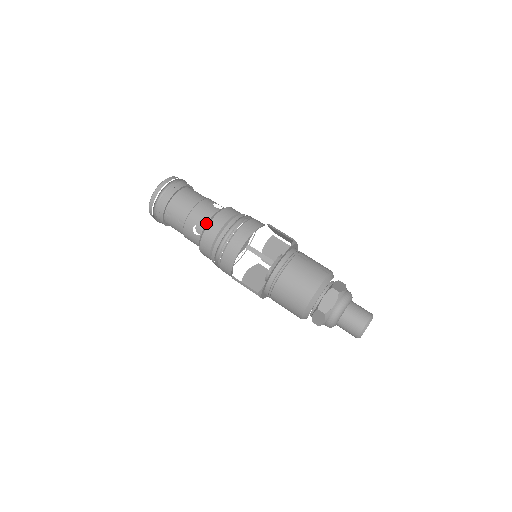
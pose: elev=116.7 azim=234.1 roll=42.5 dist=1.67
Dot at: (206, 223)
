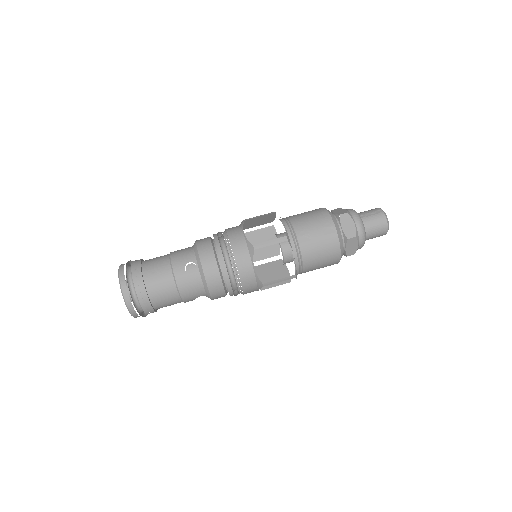
Dot at: (204, 292)
